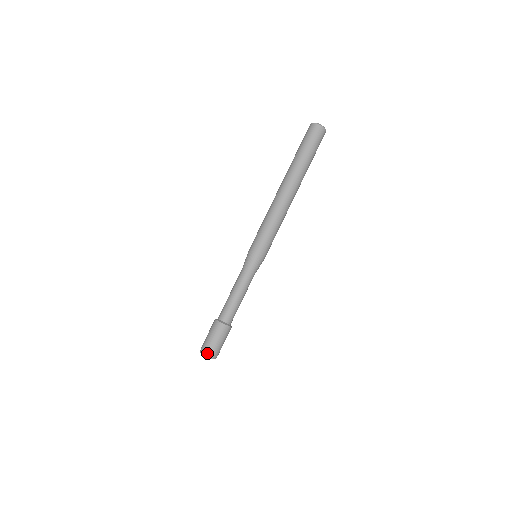
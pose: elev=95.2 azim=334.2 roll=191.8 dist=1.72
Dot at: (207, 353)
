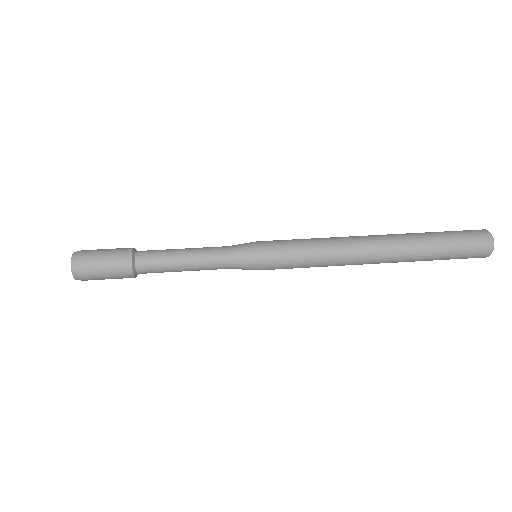
Dot at: (79, 251)
